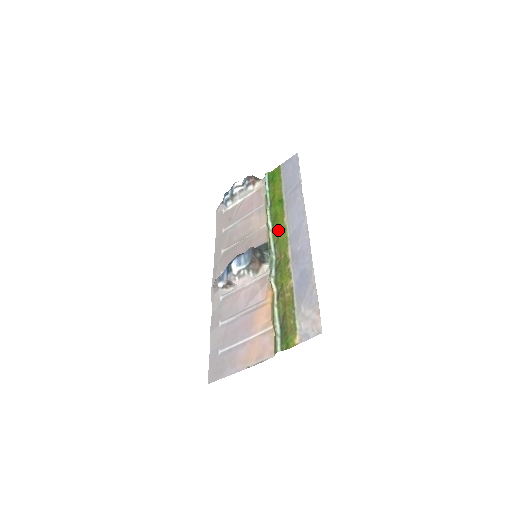
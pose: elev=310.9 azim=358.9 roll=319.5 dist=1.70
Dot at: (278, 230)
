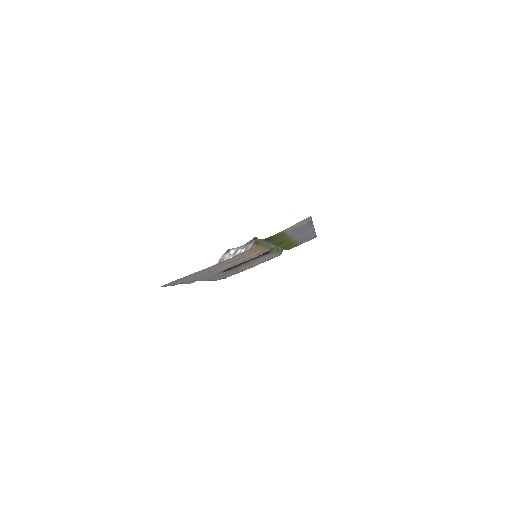
Dot at: (284, 245)
